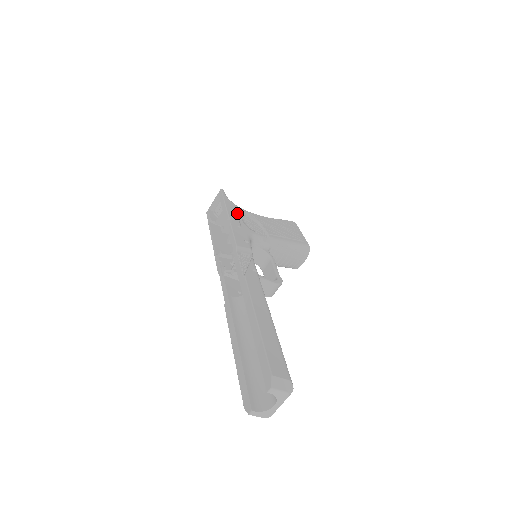
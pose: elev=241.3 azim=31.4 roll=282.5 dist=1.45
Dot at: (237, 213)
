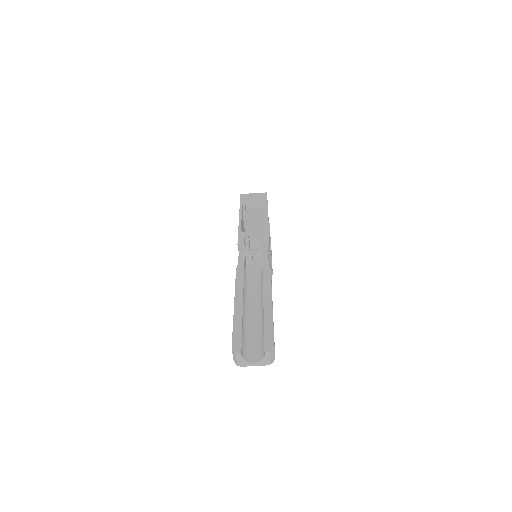
Dot at: occluded
